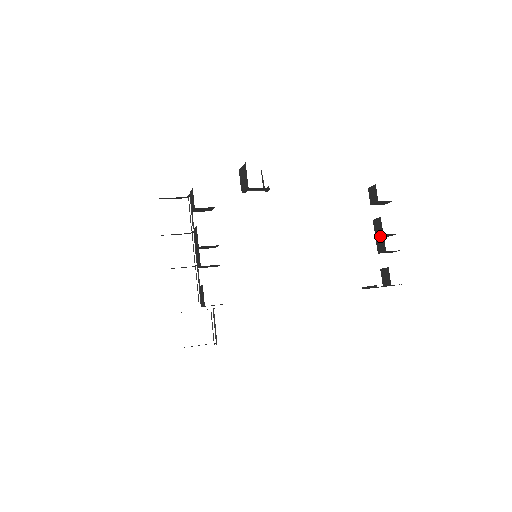
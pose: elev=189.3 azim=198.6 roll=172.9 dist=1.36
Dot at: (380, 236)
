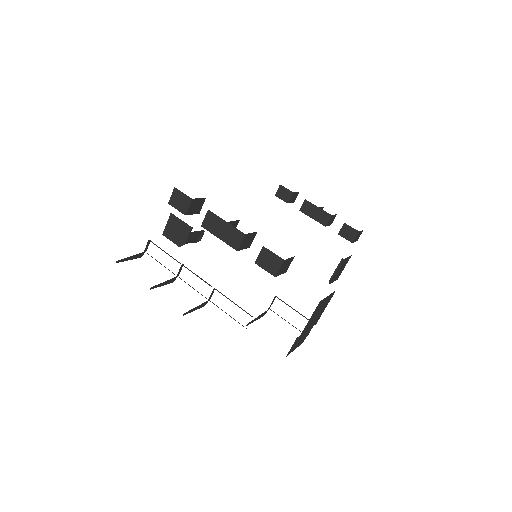
Dot at: (316, 212)
